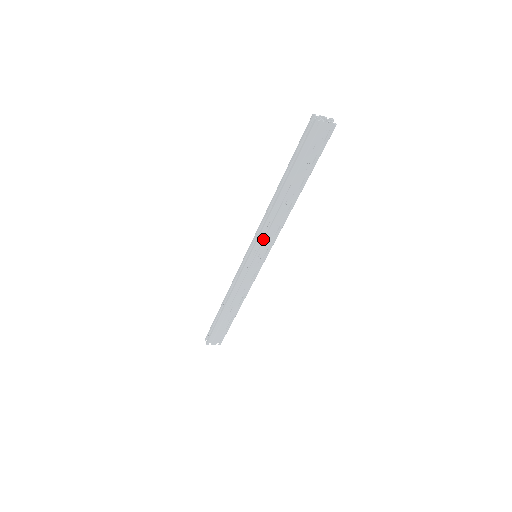
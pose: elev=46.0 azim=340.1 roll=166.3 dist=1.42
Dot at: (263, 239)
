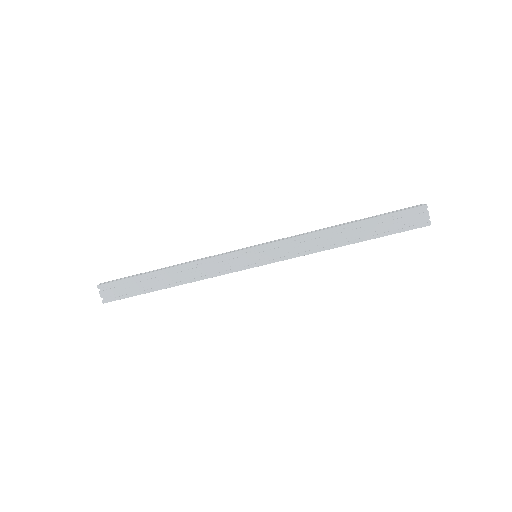
Dot at: (284, 246)
